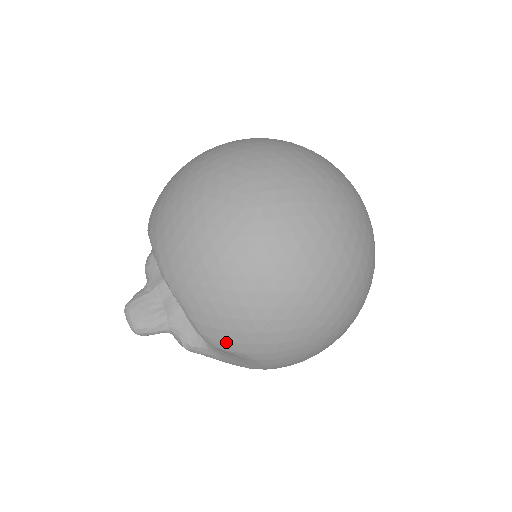
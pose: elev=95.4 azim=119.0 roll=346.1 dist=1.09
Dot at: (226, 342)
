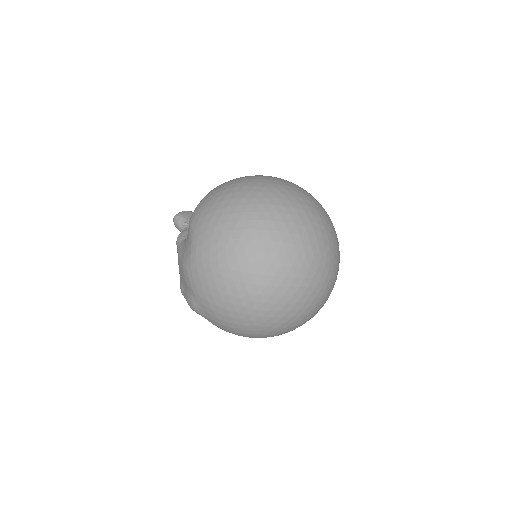
Dot at: (196, 218)
